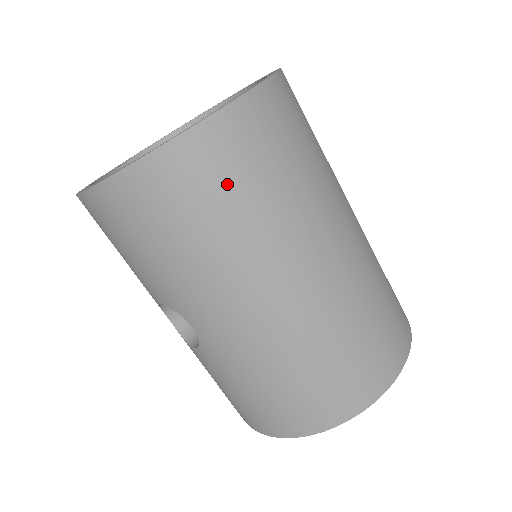
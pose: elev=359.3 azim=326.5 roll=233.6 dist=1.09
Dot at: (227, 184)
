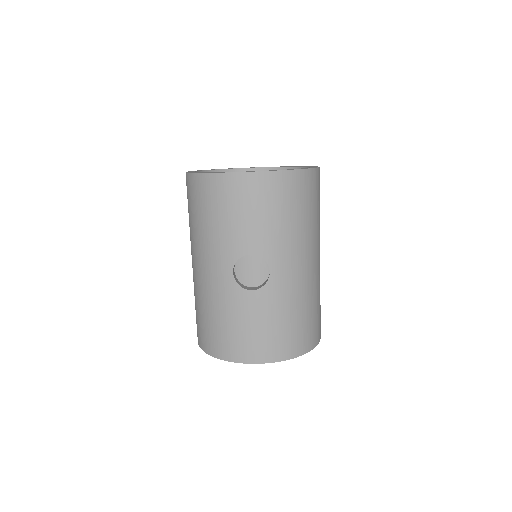
Dot at: (316, 199)
